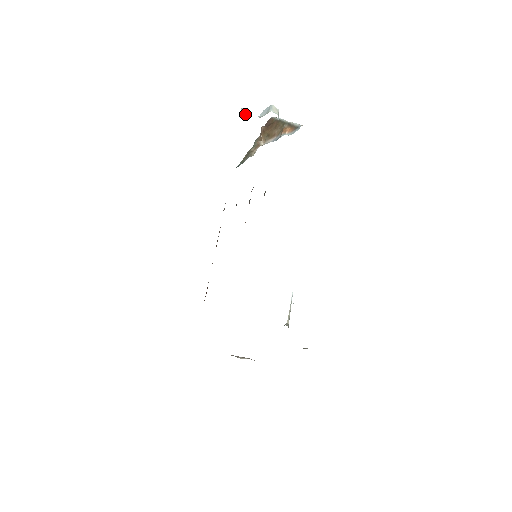
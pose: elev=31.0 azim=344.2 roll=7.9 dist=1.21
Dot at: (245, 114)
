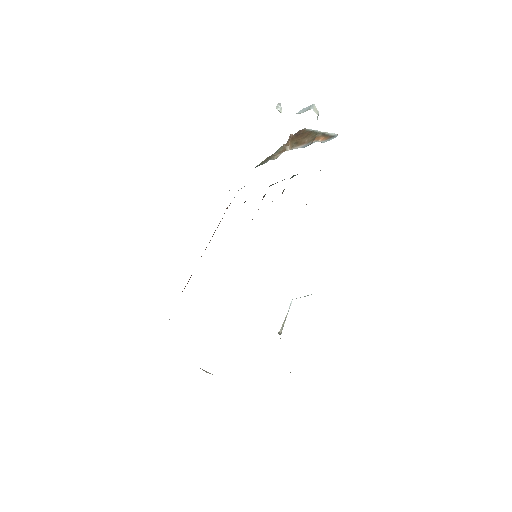
Dot at: (281, 109)
